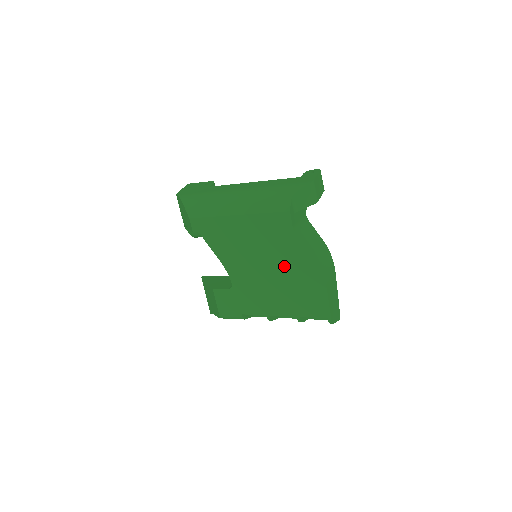
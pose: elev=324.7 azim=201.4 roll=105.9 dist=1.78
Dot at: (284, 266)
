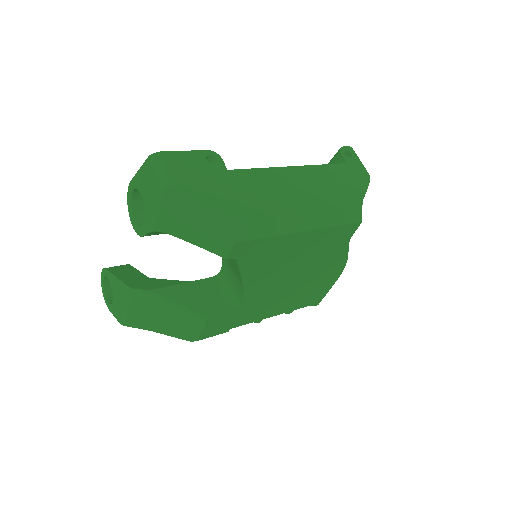
Dot at: (314, 273)
